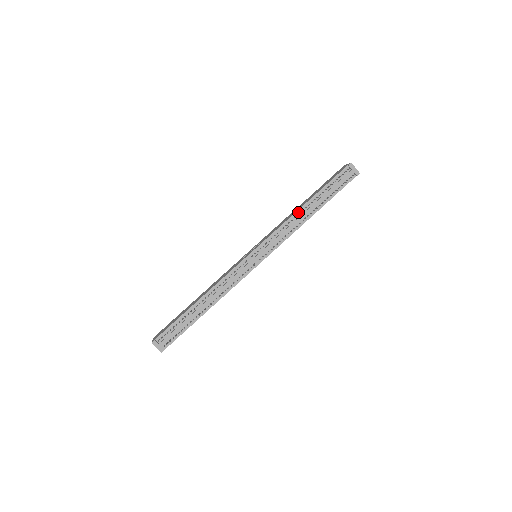
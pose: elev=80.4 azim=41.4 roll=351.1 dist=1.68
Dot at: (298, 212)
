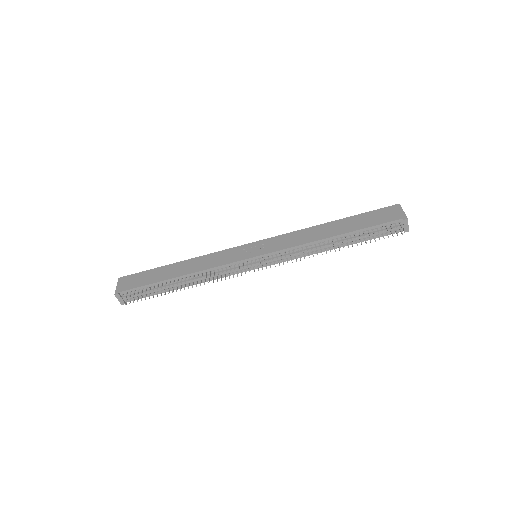
Dot at: (322, 241)
